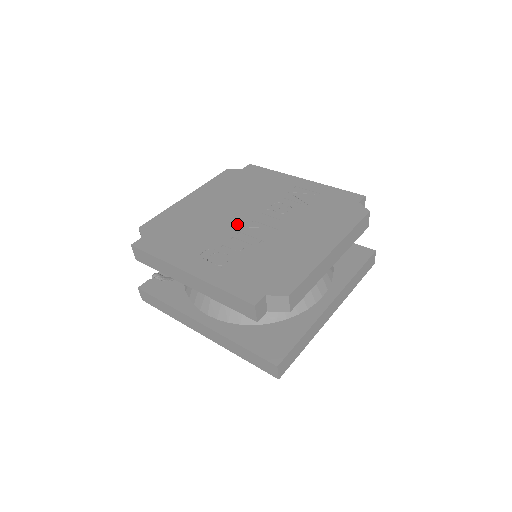
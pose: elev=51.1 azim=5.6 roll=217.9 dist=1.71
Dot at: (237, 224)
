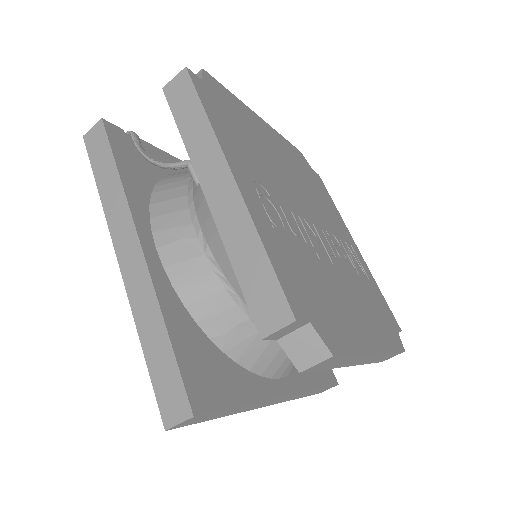
Dot at: (299, 206)
